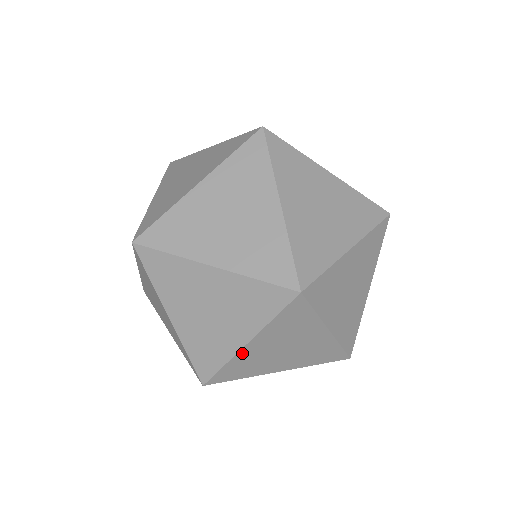
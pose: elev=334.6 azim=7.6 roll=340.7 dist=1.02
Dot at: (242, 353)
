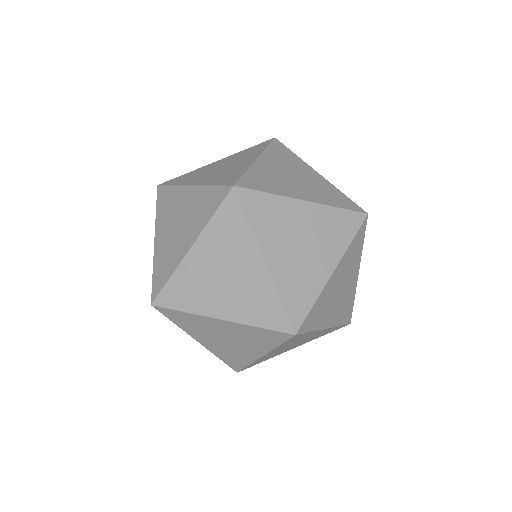
Dot at: (208, 319)
